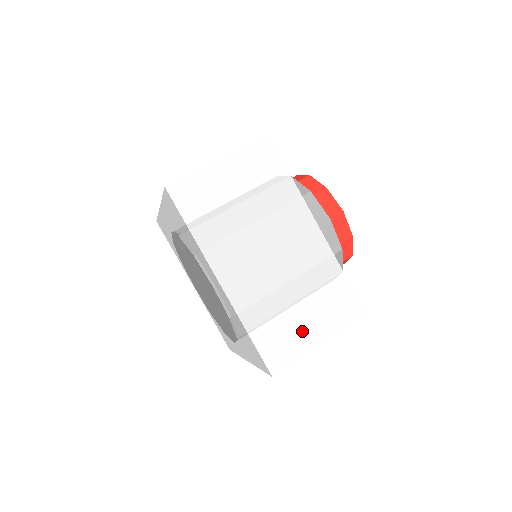
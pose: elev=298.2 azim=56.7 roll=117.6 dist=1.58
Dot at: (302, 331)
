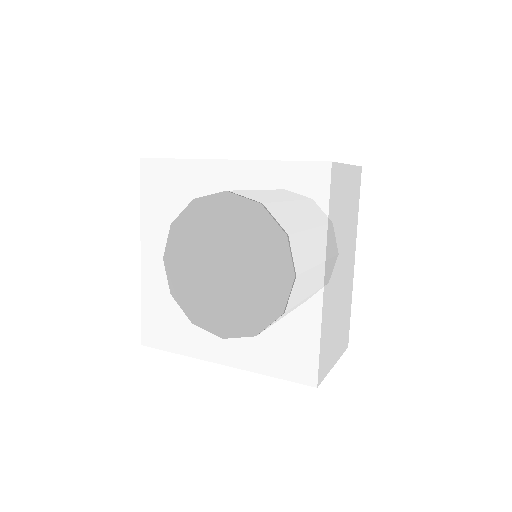
Dot at: occluded
